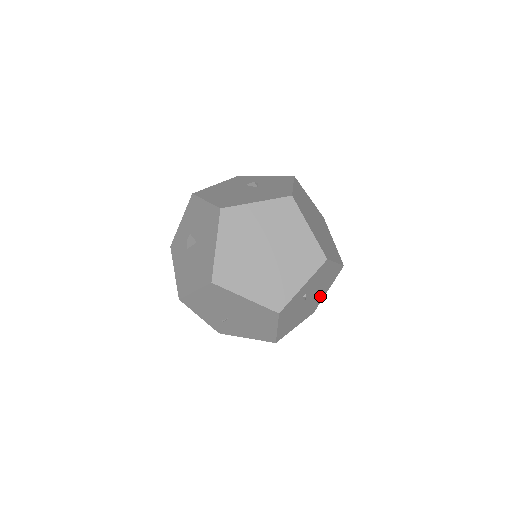
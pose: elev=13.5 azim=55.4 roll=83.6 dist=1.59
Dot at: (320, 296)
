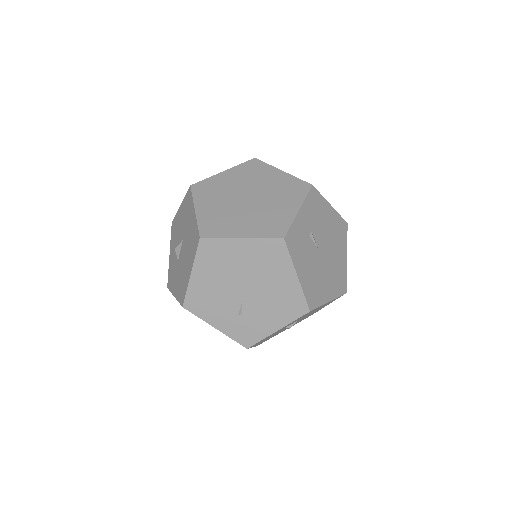
Dot at: (340, 261)
